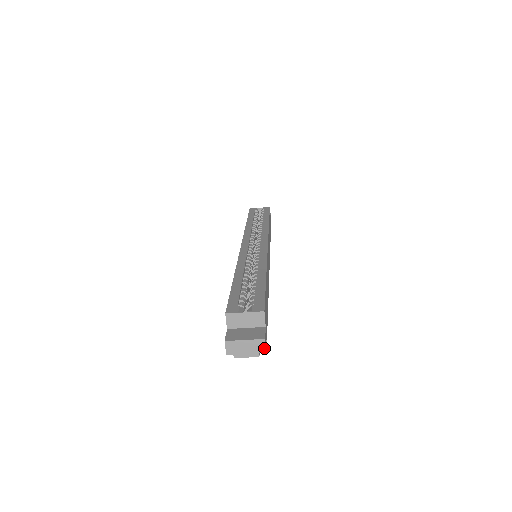
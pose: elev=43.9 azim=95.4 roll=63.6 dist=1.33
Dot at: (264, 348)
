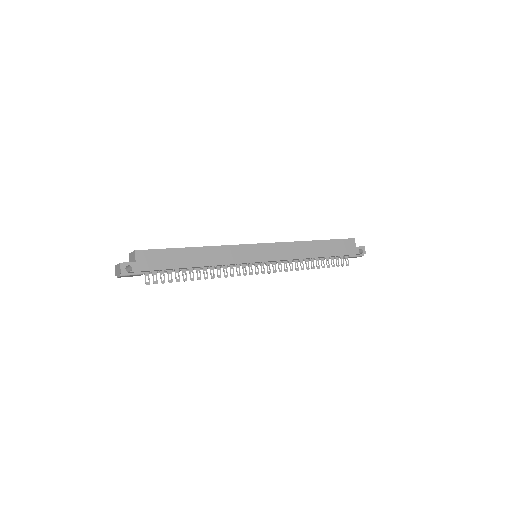
Dot at: (120, 269)
